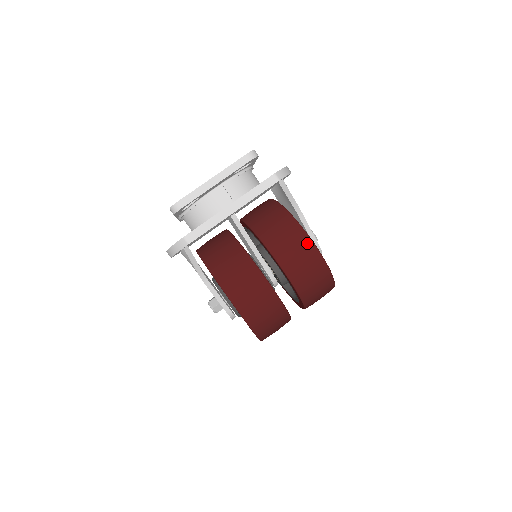
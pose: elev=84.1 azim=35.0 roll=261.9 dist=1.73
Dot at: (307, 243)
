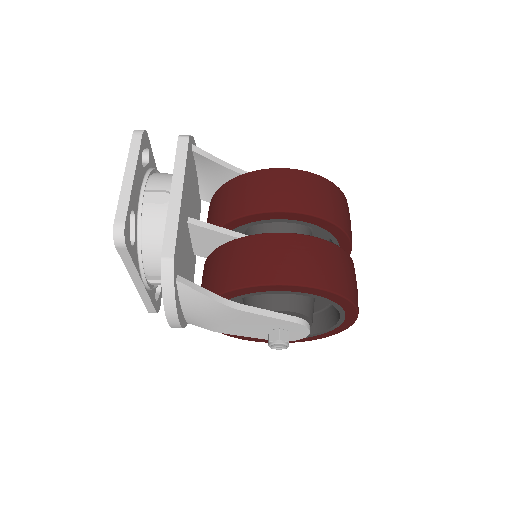
Dot at: (278, 173)
